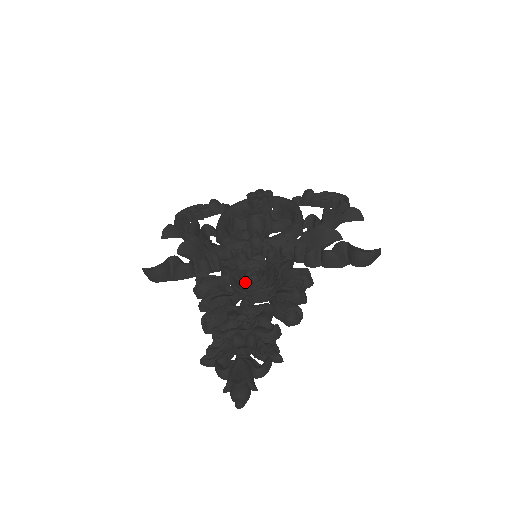
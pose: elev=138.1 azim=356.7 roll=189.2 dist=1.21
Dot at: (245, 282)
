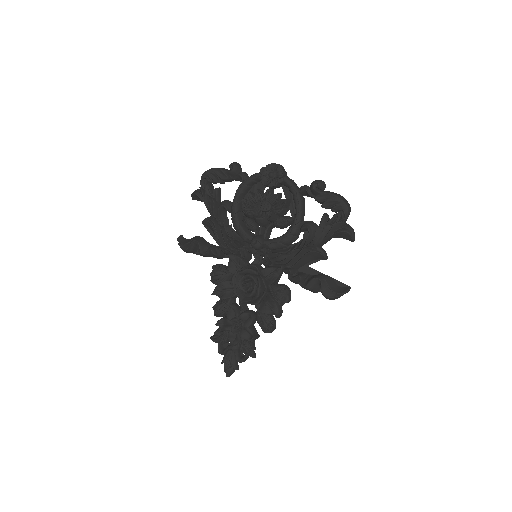
Dot at: (241, 289)
